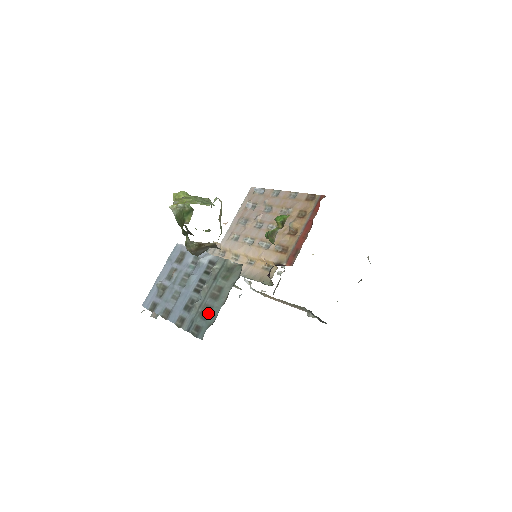
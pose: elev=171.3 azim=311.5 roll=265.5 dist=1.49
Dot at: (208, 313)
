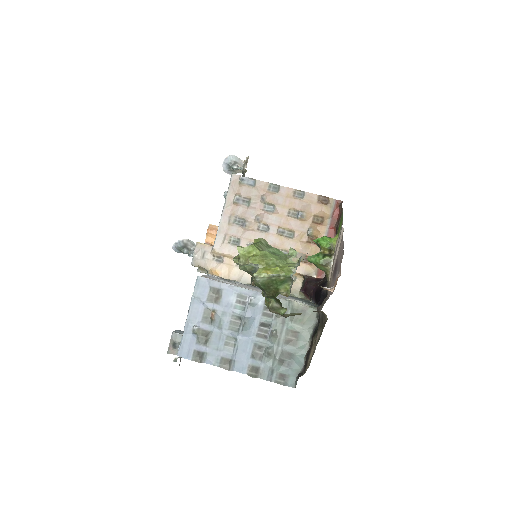
Dot at: (290, 360)
